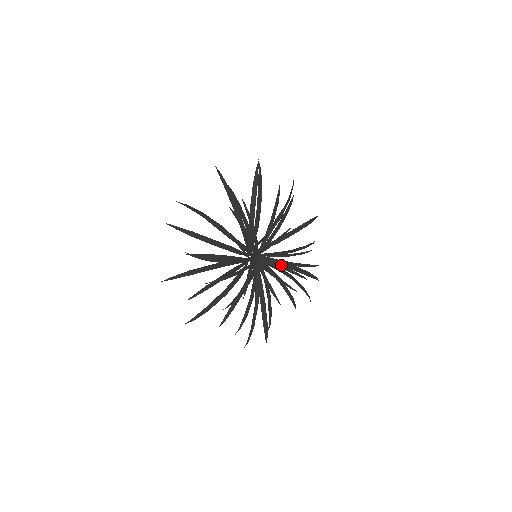
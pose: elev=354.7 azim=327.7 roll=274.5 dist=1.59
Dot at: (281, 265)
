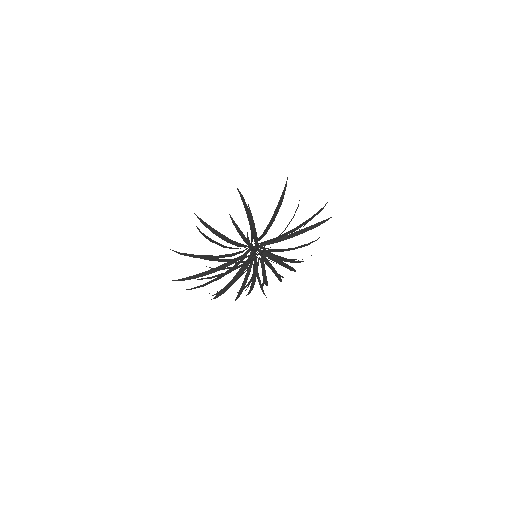
Dot at: (280, 249)
